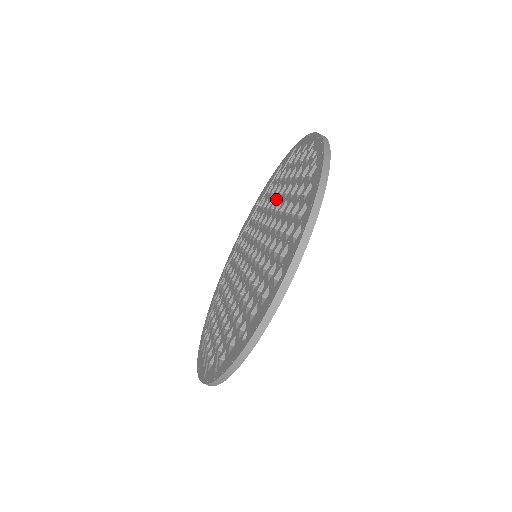
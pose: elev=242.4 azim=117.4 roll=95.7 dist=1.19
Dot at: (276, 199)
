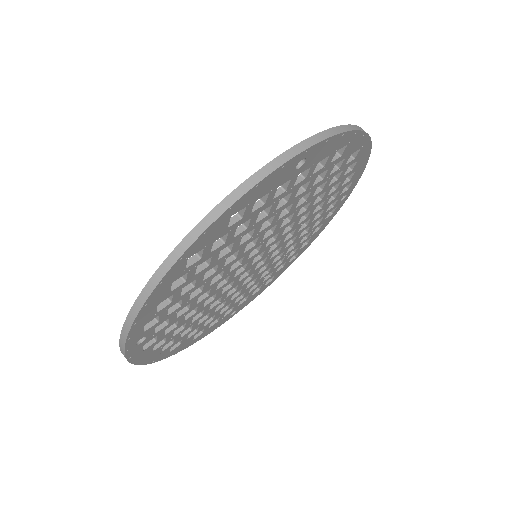
Dot at: occluded
